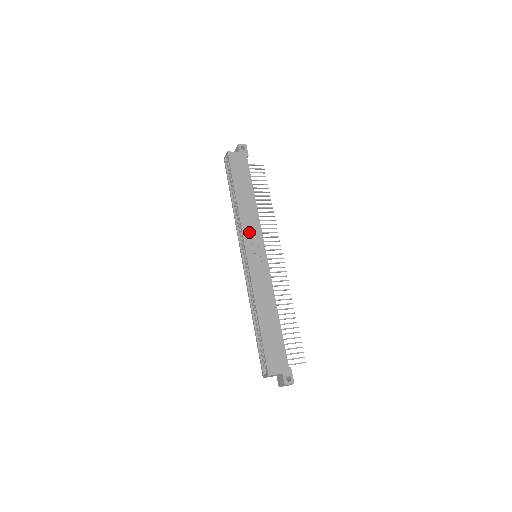
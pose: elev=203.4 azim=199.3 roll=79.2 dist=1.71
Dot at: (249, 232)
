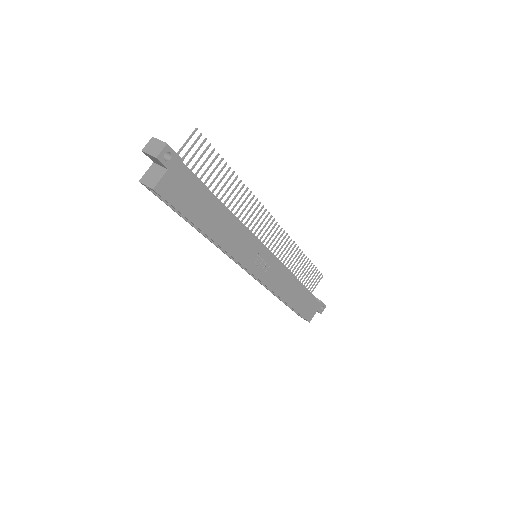
Dot at: (244, 254)
